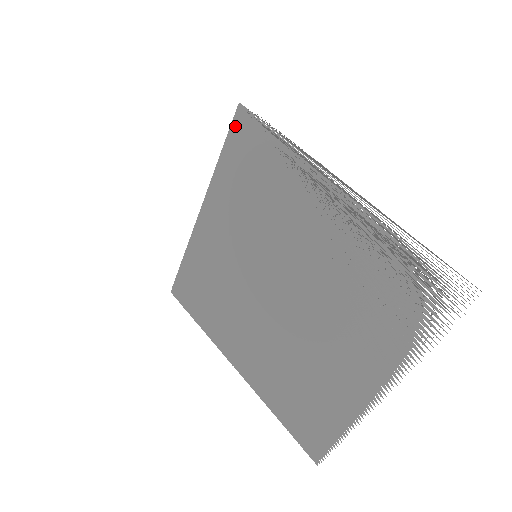
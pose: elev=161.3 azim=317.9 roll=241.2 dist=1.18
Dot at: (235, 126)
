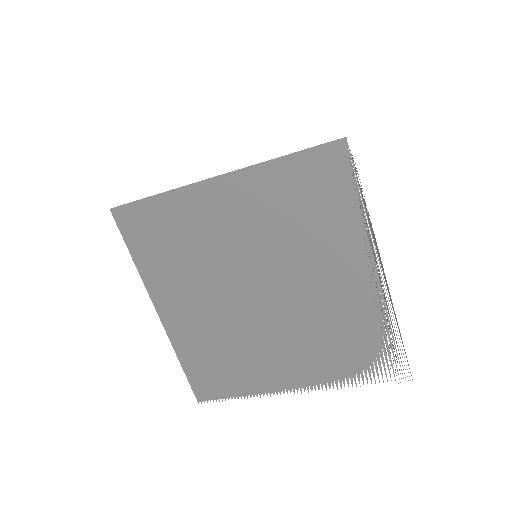
Dot at: (324, 150)
